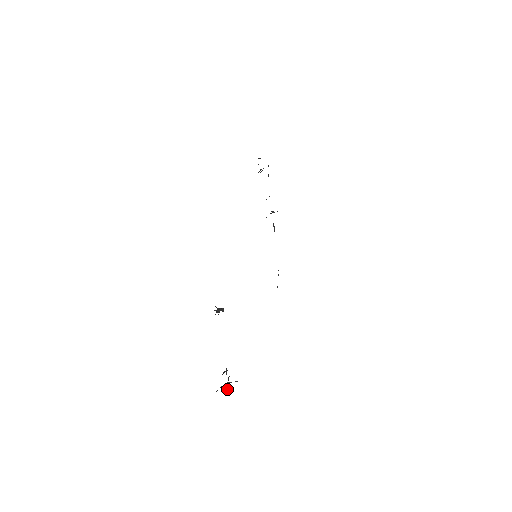
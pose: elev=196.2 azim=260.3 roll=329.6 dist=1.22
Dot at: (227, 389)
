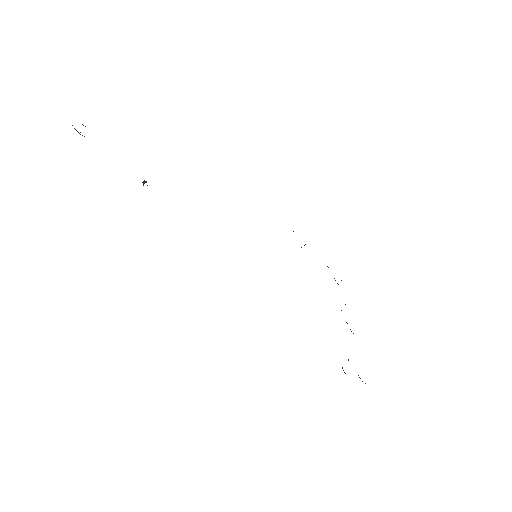
Dot at: occluded
